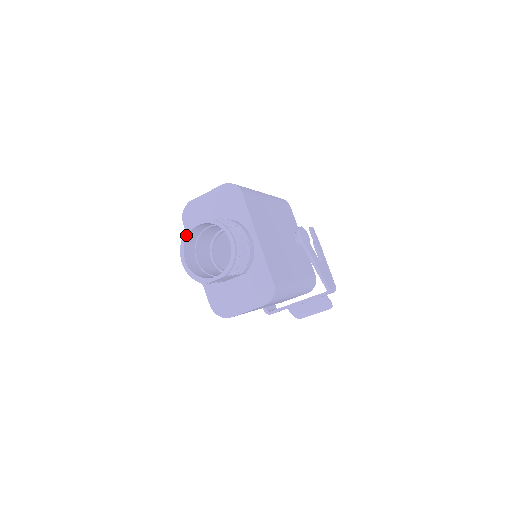
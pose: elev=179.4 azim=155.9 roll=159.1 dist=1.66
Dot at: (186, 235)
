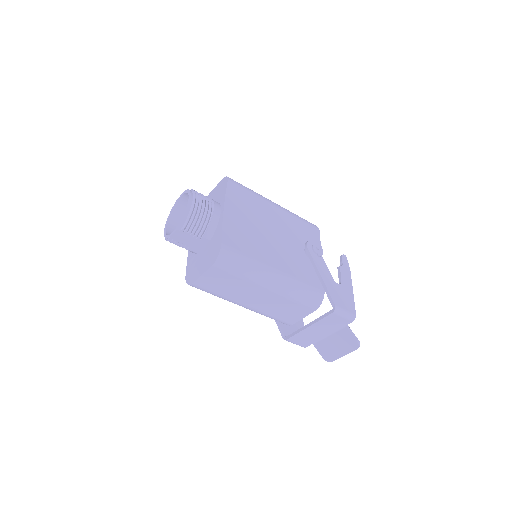
Dot at: (173, 207)
